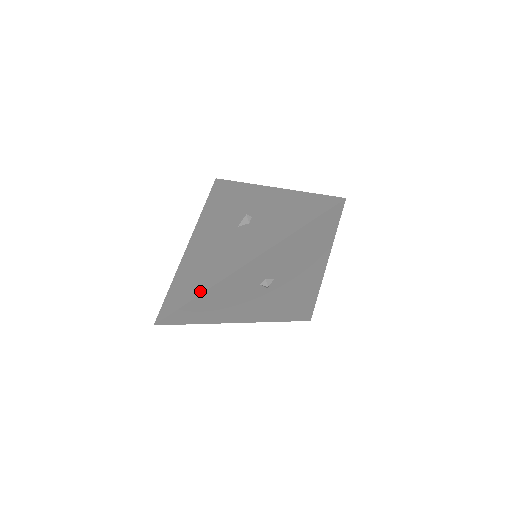
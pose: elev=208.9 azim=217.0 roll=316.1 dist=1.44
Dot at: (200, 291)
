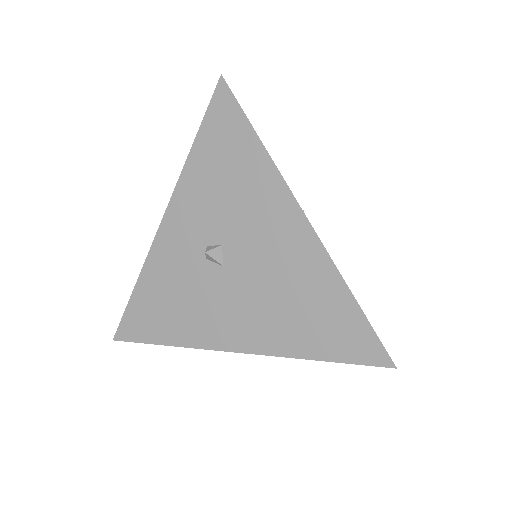
Dot at: (141, 280)
